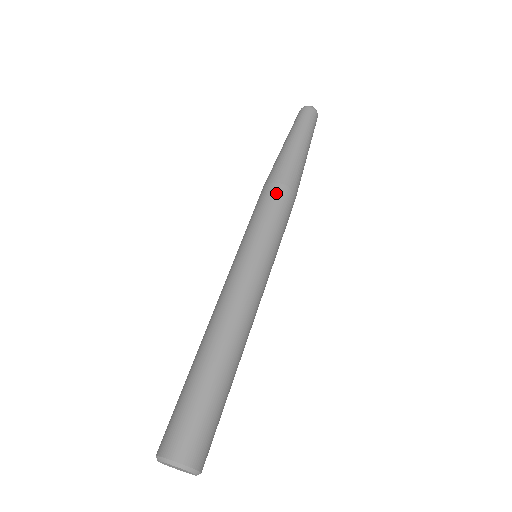
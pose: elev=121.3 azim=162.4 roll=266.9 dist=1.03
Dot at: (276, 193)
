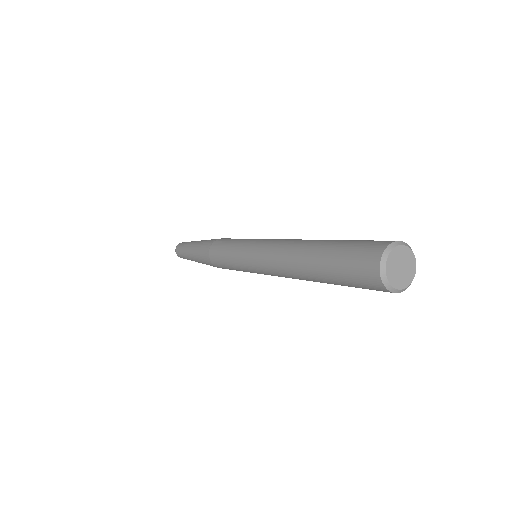
Dot at: occluded
